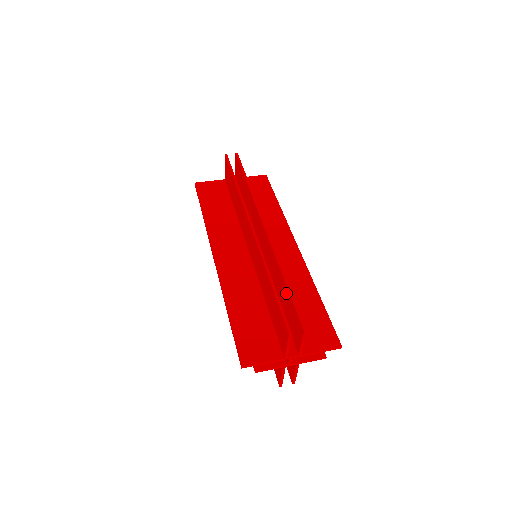
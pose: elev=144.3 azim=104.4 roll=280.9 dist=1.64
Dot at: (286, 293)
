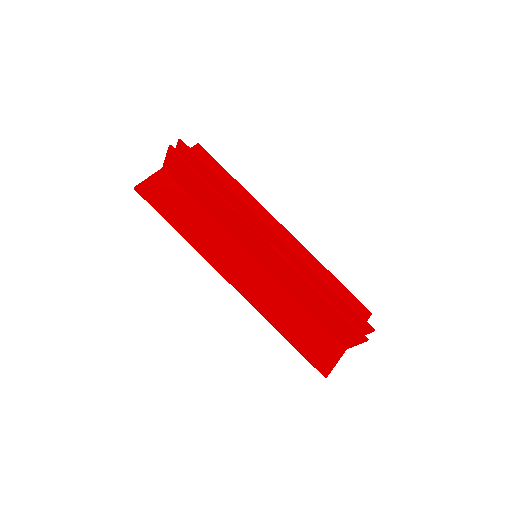
Dot at: (334, 299)
